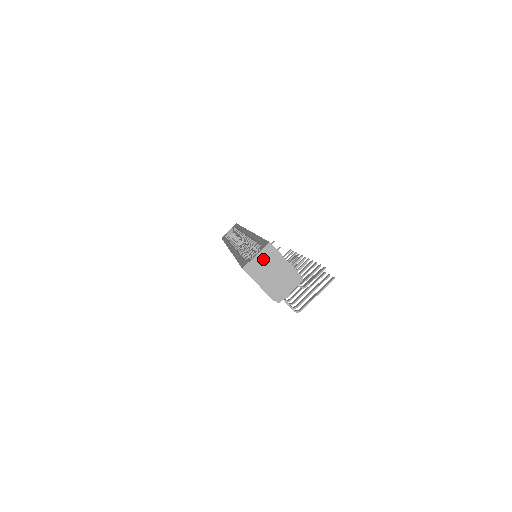
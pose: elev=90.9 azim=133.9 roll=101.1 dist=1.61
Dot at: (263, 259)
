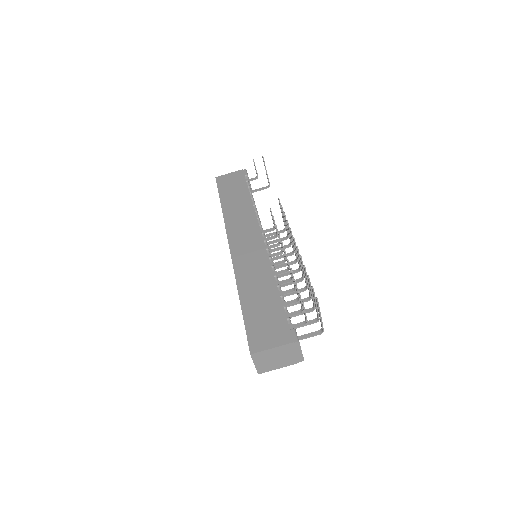
Dot at: (261, 361)
